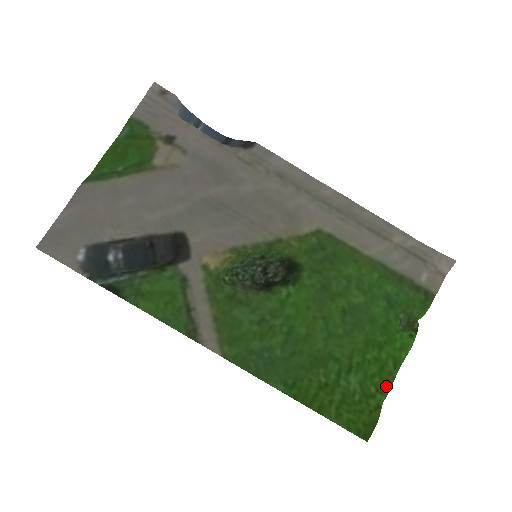
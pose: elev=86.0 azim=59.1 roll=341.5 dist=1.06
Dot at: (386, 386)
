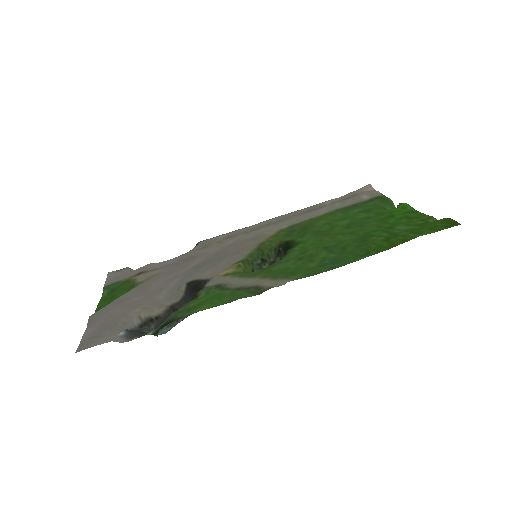
Dot at: (425, 217)
